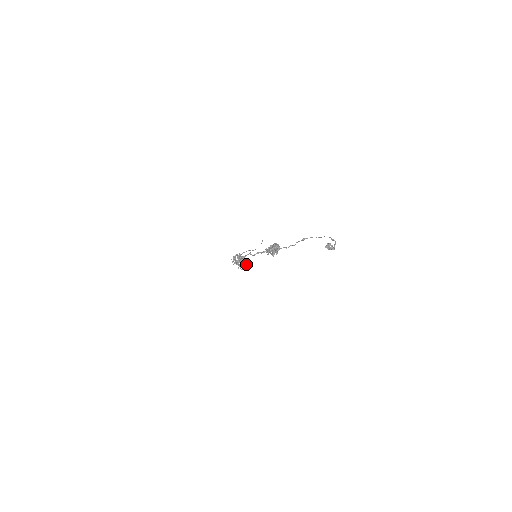
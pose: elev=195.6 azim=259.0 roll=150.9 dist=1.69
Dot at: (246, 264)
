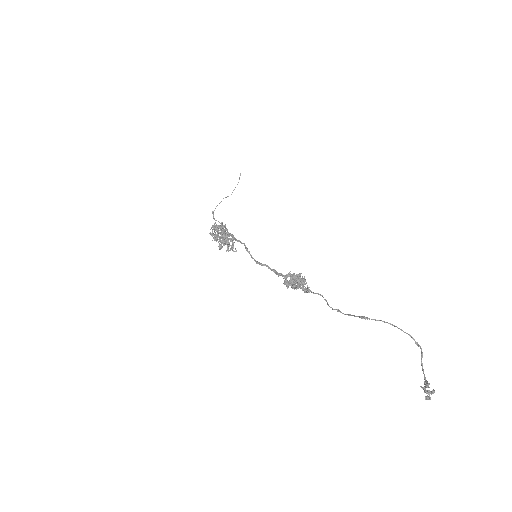
Dot at: (233, 246)
